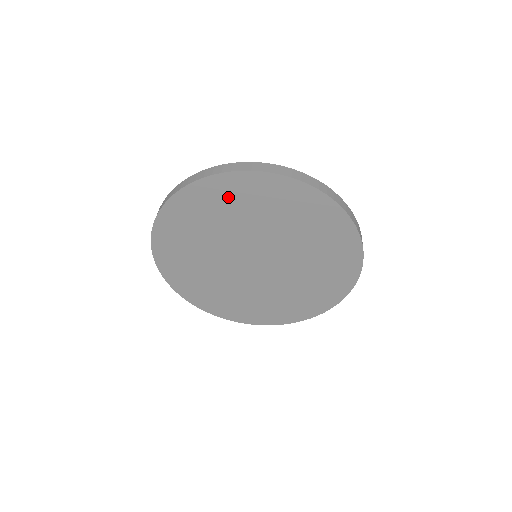
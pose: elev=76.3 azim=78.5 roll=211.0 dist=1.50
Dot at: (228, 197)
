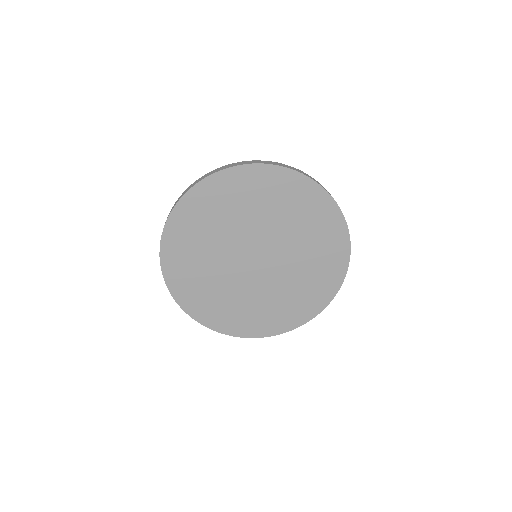
Dot at: (308, 207)
